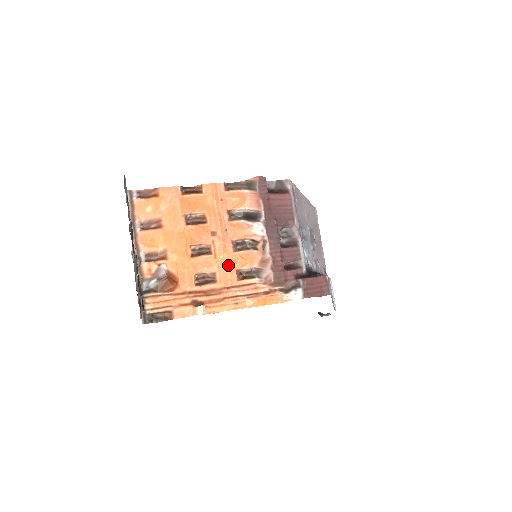
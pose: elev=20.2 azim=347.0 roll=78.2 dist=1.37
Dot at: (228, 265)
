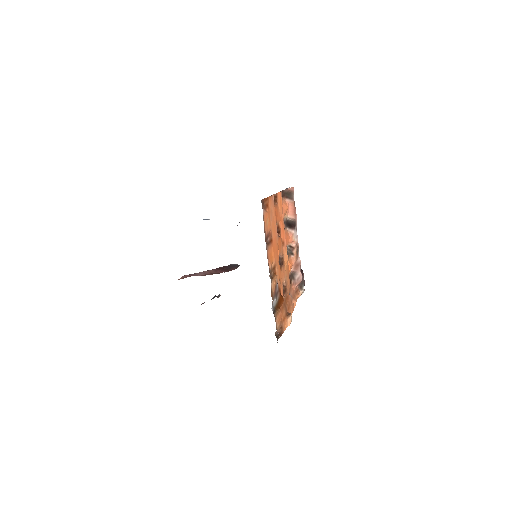
Dot at: (287, 272)
